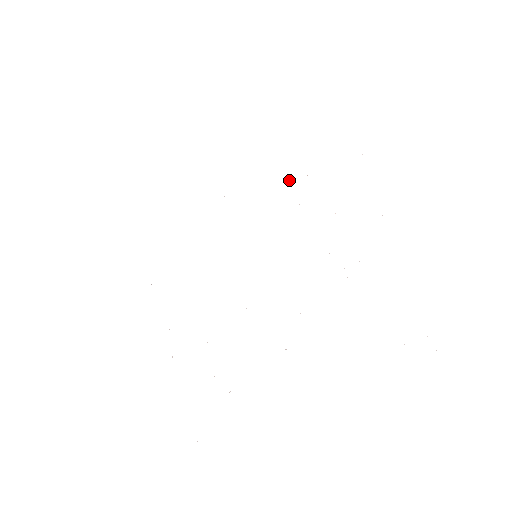
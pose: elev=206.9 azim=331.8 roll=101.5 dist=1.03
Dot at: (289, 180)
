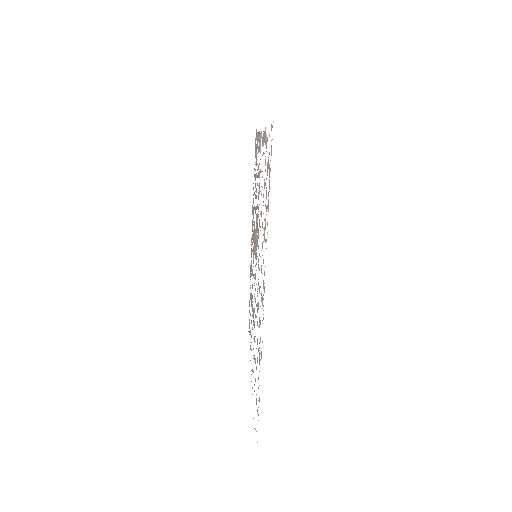
Dot at: occluded
